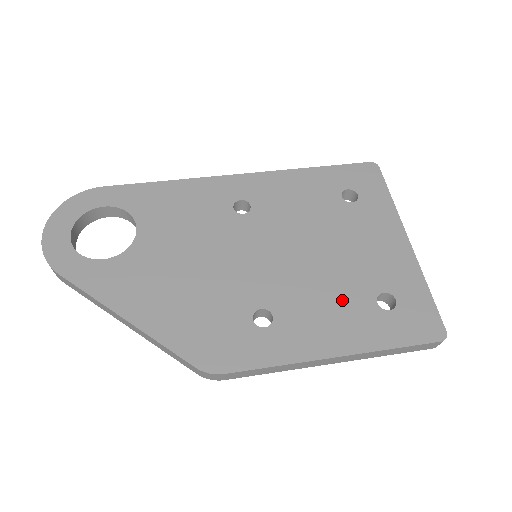
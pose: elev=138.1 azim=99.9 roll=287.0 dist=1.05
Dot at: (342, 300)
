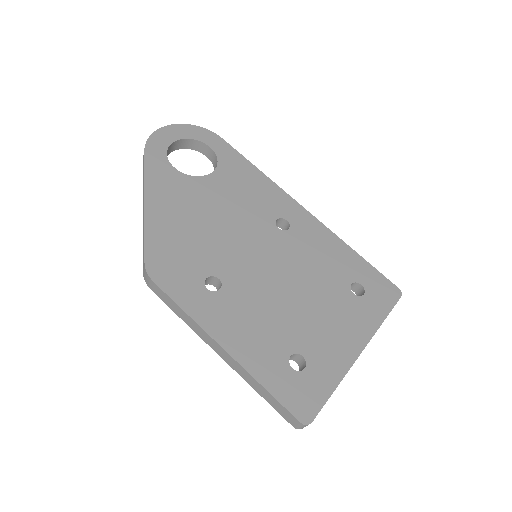
Dot at: (271, 329)
